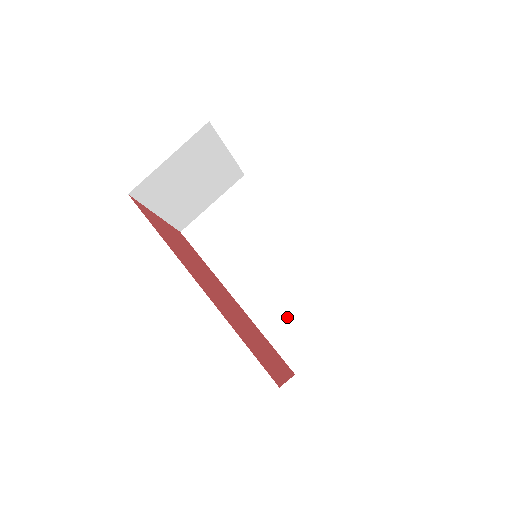
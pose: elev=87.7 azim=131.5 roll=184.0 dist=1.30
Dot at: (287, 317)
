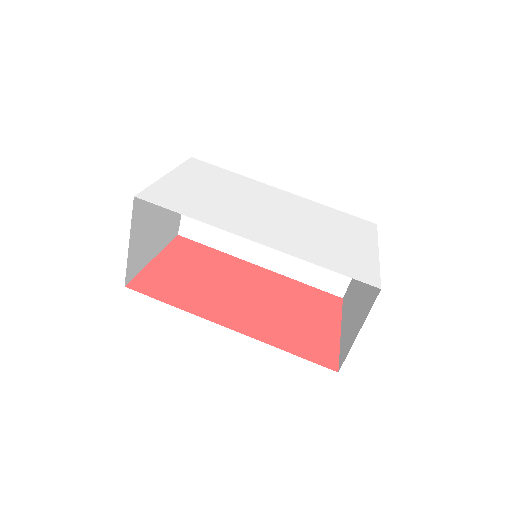
Dot at: occluded
